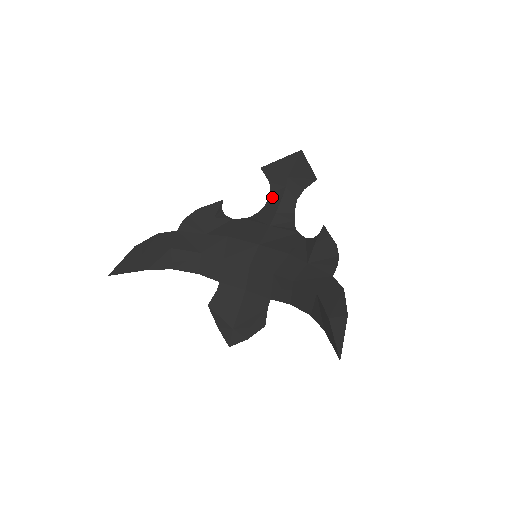
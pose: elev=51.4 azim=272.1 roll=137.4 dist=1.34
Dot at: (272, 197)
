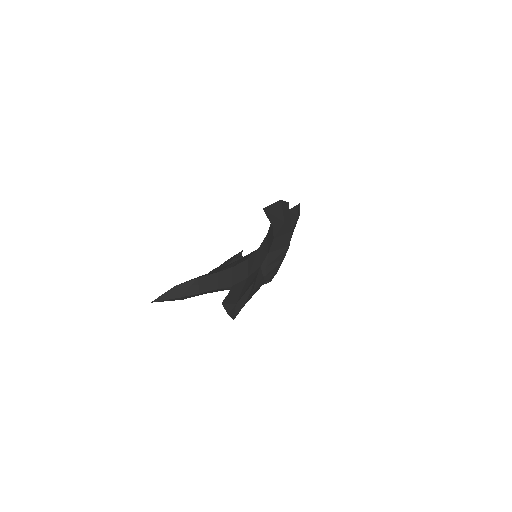
Dot at: occluded
